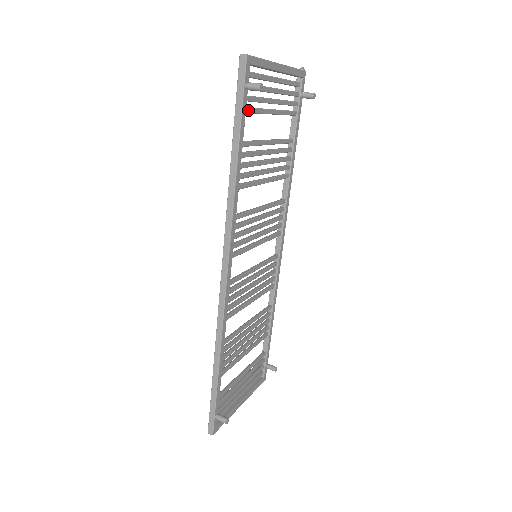
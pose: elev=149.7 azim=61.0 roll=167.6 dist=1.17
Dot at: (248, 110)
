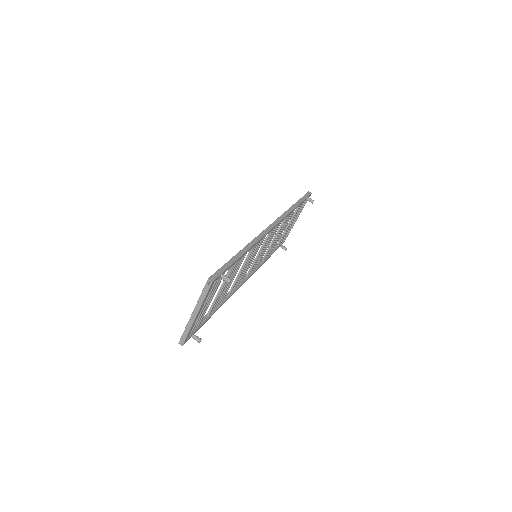
Dot at: (200, 323)
